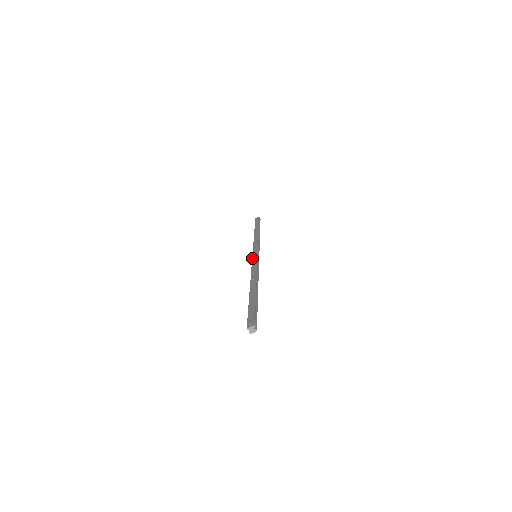
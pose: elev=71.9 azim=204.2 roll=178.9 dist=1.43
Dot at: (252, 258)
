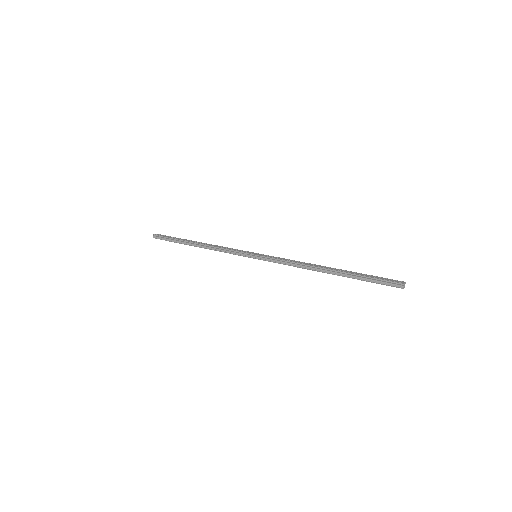
Dot at: (263, 256)
